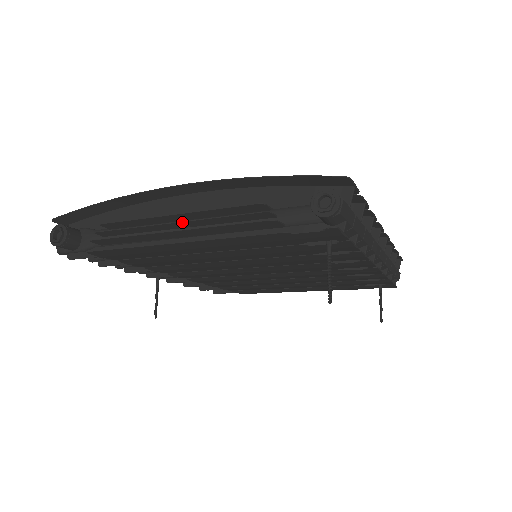
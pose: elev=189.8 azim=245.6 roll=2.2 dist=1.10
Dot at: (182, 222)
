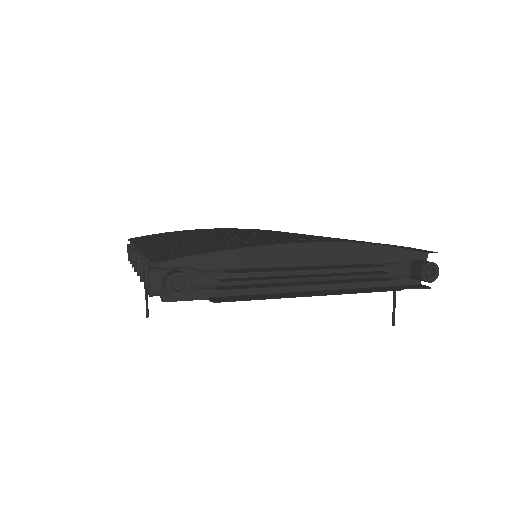
Dot at: occluded
